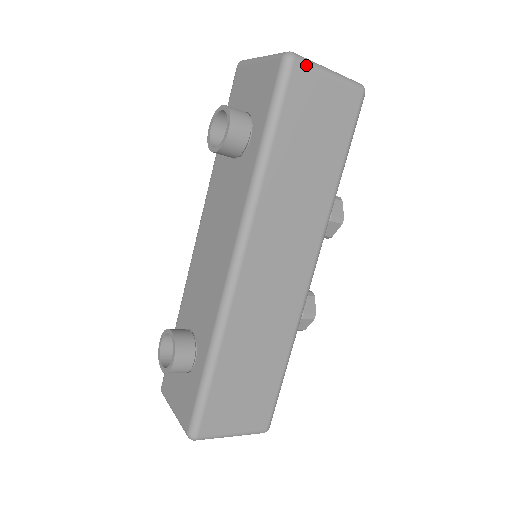
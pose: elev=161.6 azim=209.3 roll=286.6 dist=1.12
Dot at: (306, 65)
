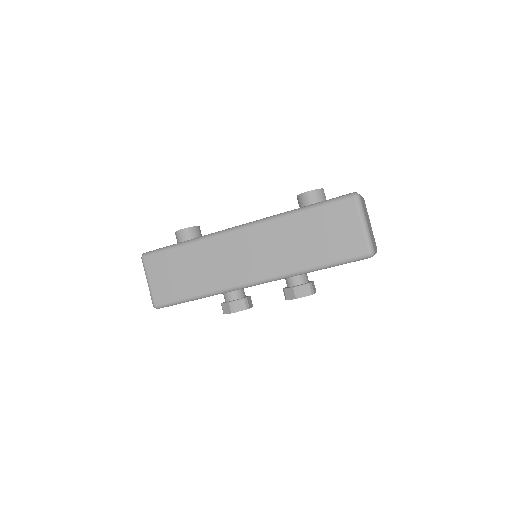
Dot at: (357, 206)
